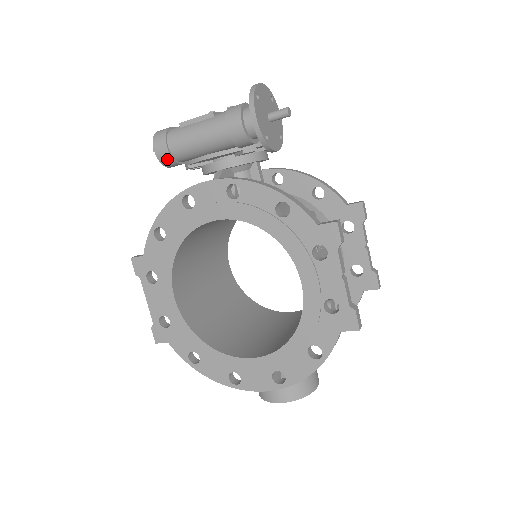
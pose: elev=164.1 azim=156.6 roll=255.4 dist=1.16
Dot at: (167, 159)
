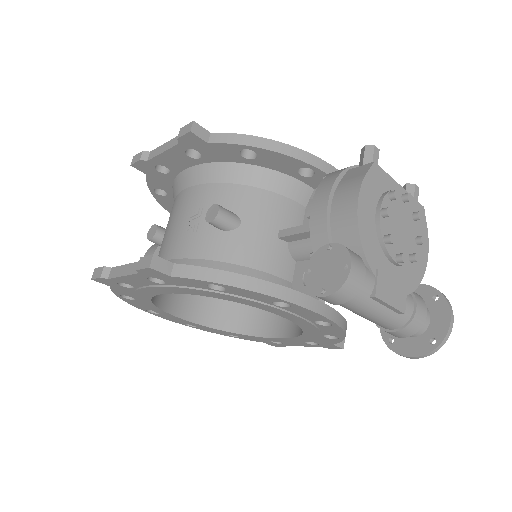
Dot at: occluded
